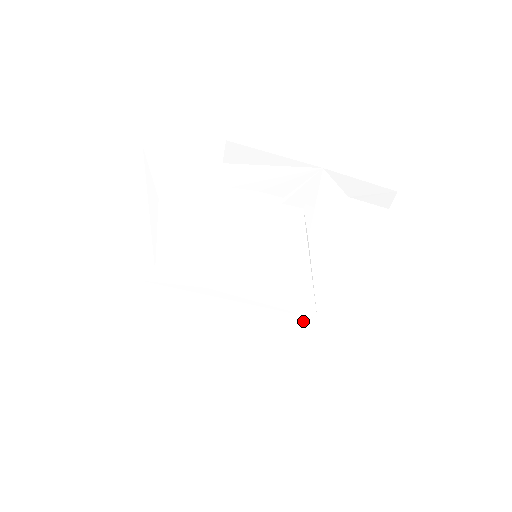
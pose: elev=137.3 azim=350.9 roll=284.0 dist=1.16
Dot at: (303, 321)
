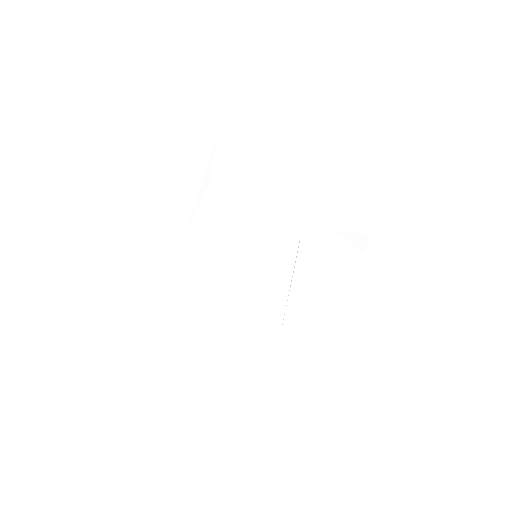
Dot at: (269, 333)
